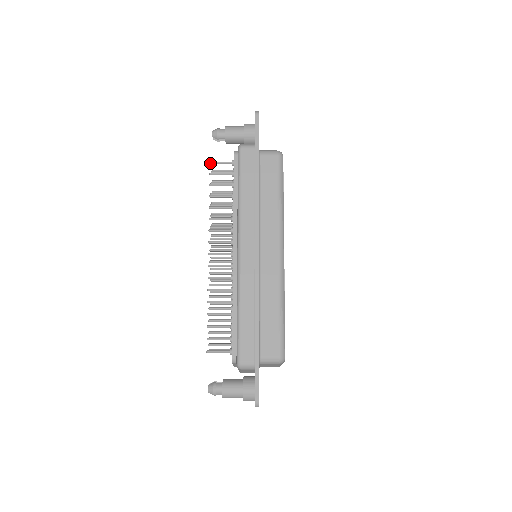
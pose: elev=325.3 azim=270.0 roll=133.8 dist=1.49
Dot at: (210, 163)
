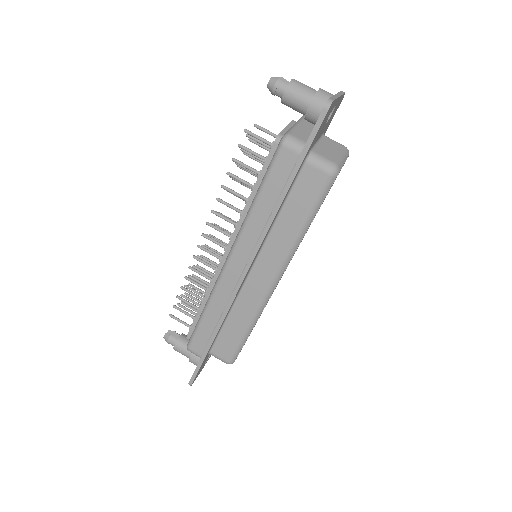
Dot at: (244, 131)
